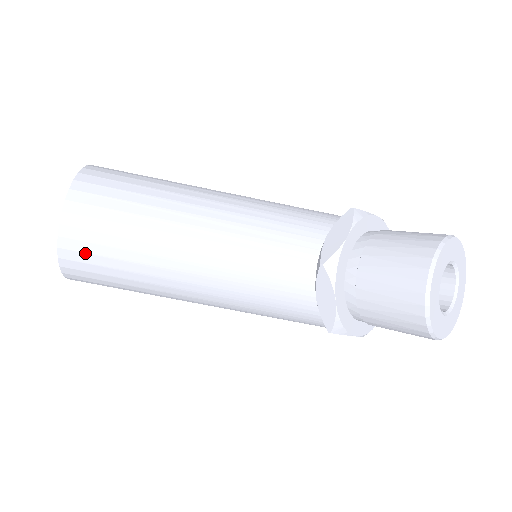
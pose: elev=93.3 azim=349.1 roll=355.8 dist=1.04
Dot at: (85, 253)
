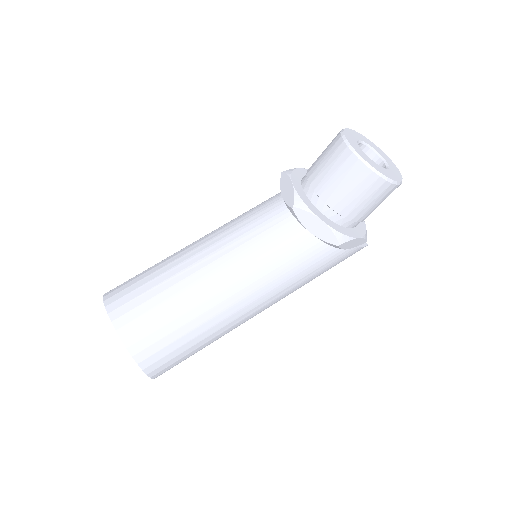
Dot at: (147, 336)
